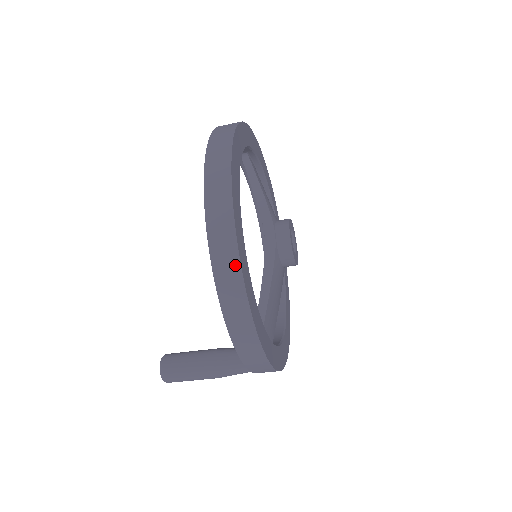
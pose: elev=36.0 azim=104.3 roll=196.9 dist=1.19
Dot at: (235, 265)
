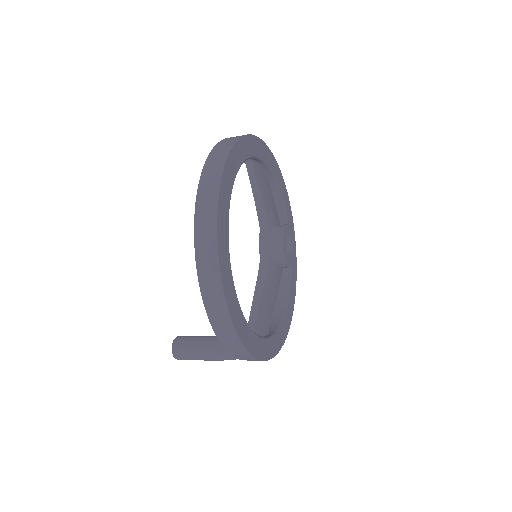
Dot at: (218, 289)
